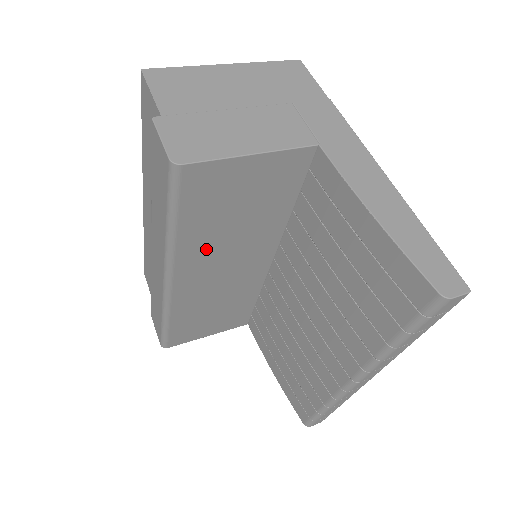
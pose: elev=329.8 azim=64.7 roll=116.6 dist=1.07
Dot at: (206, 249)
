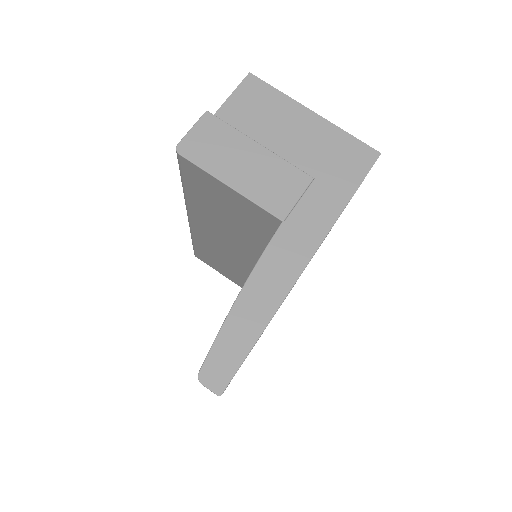
Dot at: (209, 218)
